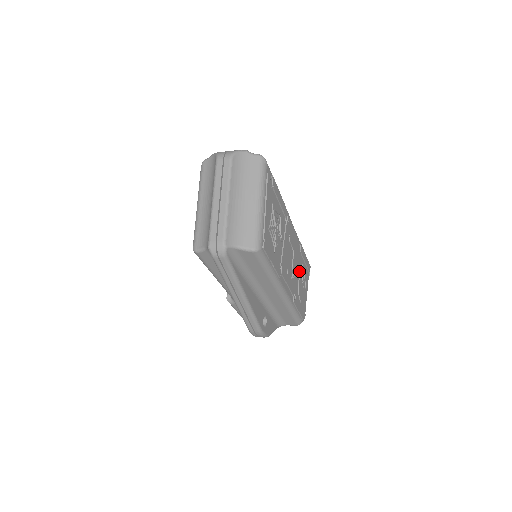
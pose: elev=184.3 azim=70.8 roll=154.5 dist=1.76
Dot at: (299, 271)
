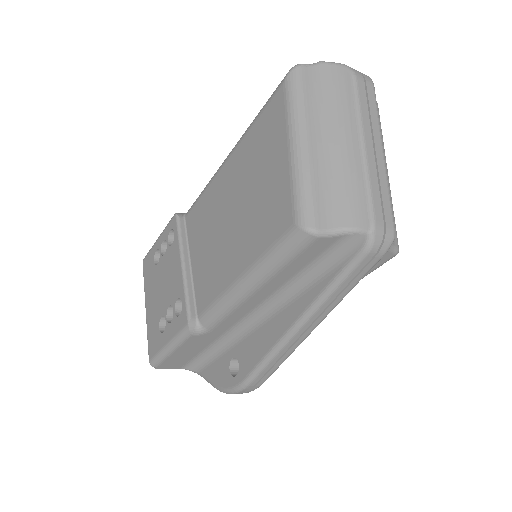
Dot at: occluded
